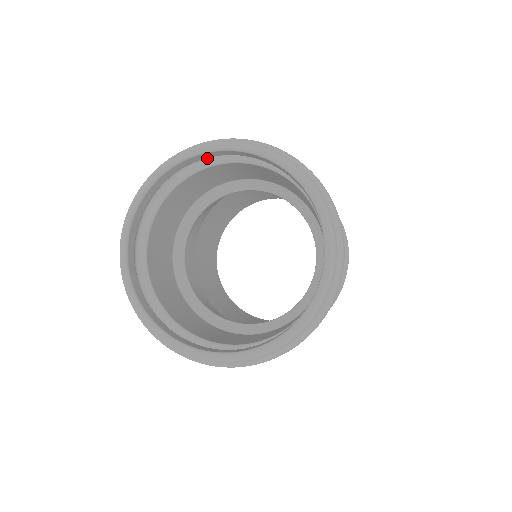
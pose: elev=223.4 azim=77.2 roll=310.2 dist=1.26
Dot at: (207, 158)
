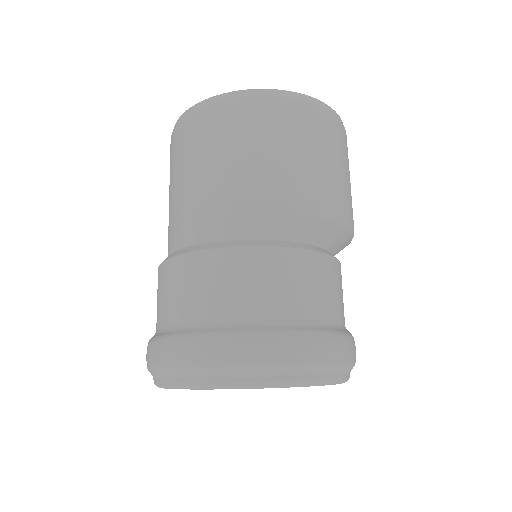
Dot at: occluded
